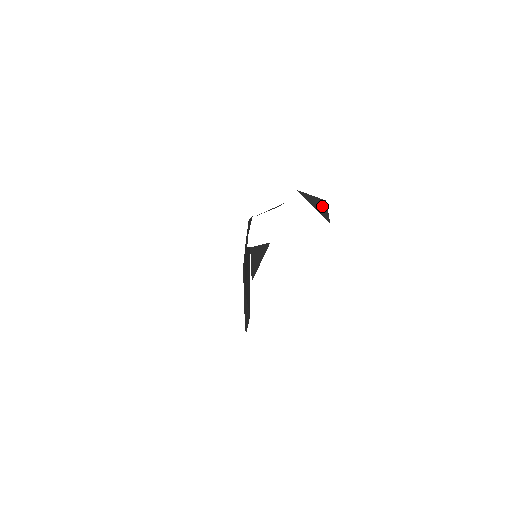
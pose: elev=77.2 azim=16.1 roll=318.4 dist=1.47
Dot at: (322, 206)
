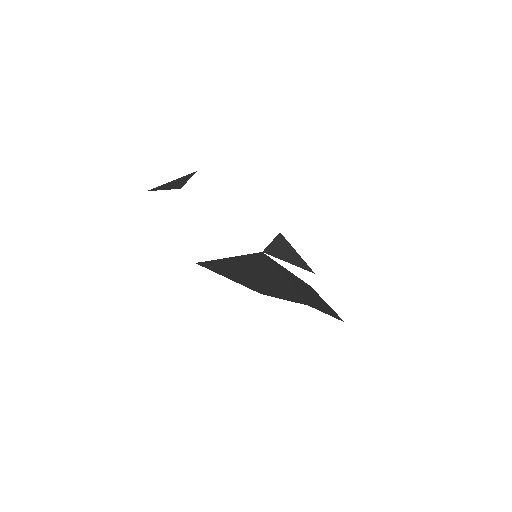
Dot at: (182, 180)
